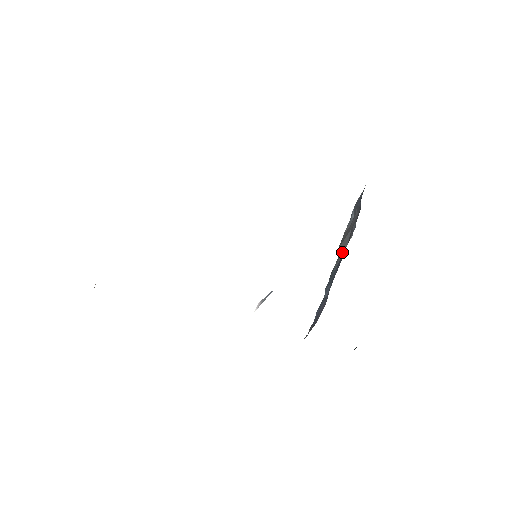
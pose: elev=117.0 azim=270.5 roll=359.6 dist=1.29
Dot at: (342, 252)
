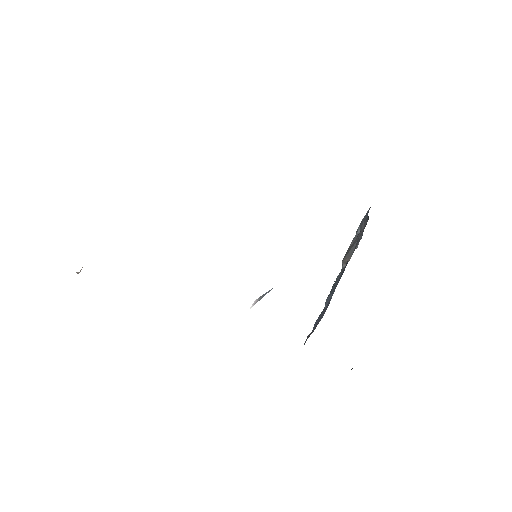
Dot at: occluded
